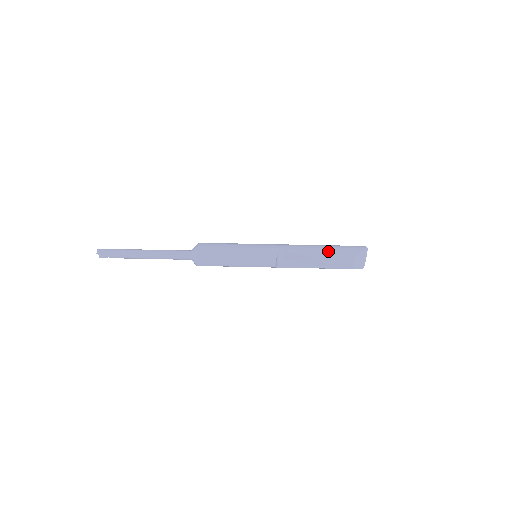
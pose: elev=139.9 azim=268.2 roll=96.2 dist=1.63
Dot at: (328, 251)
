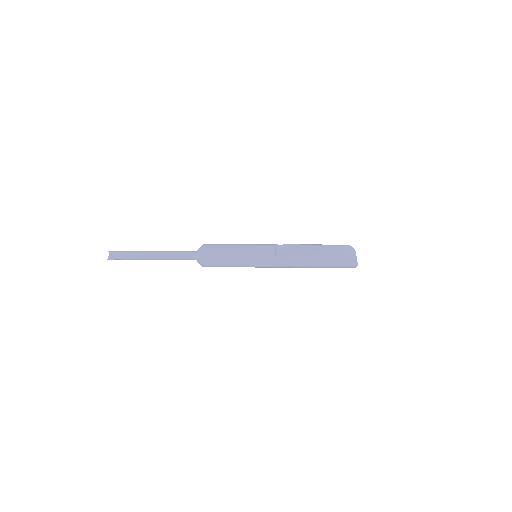
Dot at: occluded
